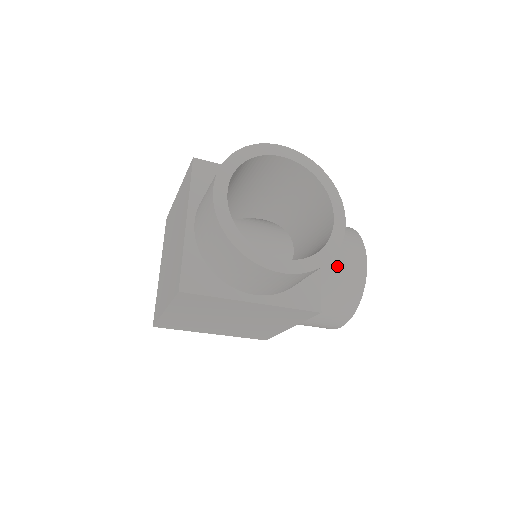
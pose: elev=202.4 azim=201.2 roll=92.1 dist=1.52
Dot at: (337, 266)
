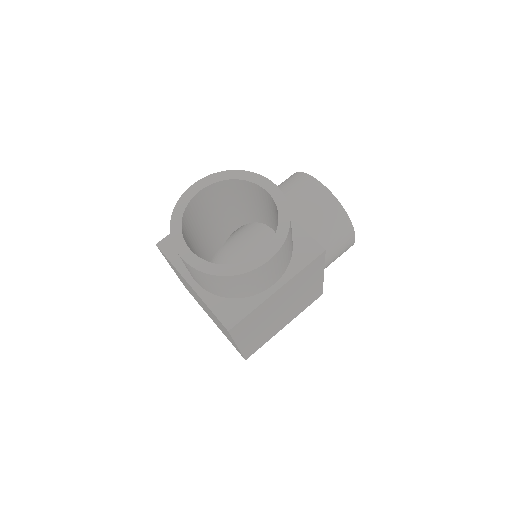
Dot at: (308, 210)
